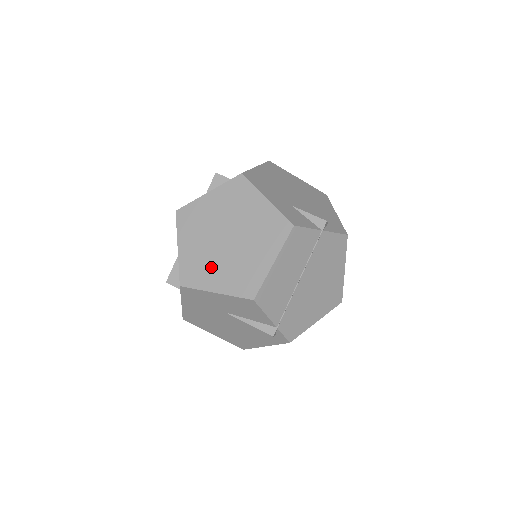
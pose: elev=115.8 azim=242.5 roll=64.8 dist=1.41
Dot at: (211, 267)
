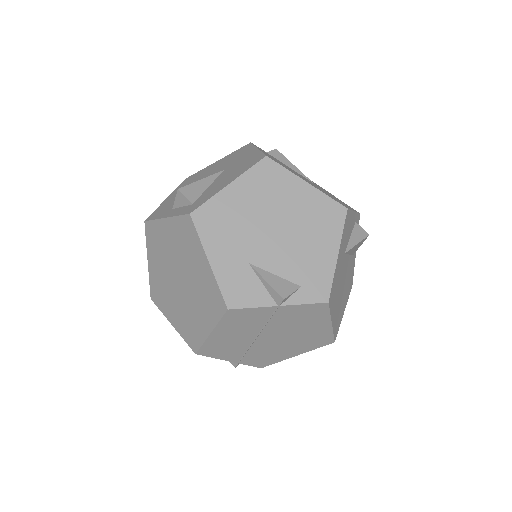
Dot at: (169, 299)
